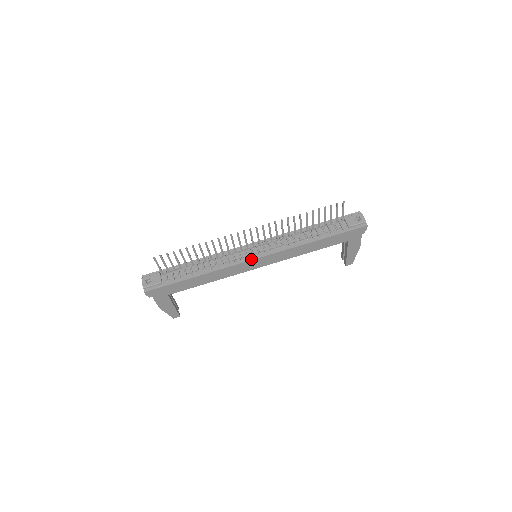
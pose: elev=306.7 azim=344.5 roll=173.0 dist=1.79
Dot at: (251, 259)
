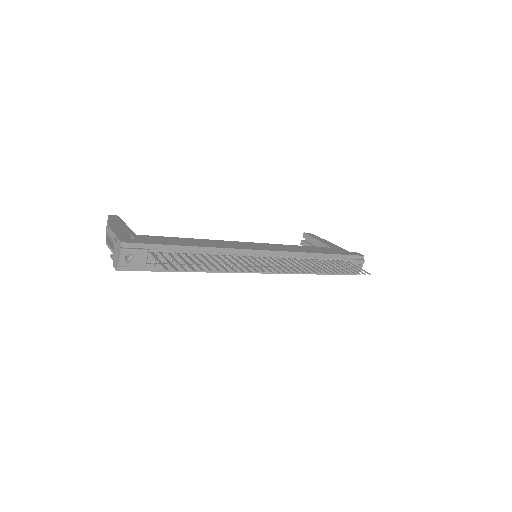
Dot at: (254, 272)
